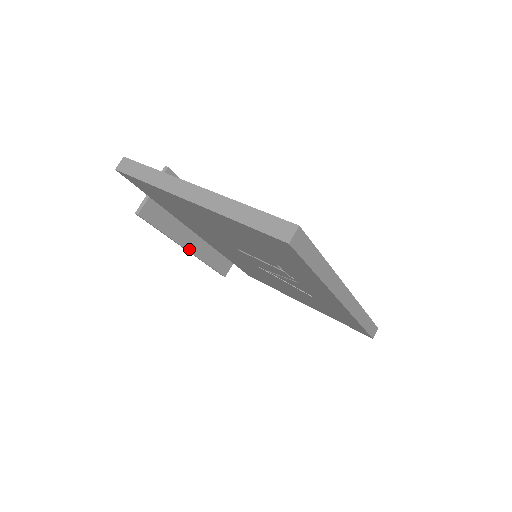
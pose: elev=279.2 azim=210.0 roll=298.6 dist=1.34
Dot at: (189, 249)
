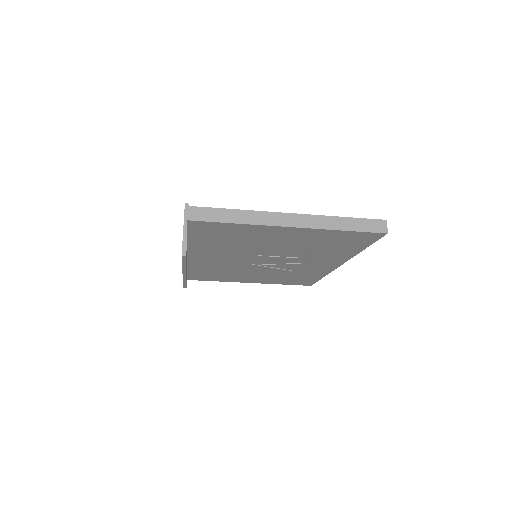
Dot at: (186, 273)
